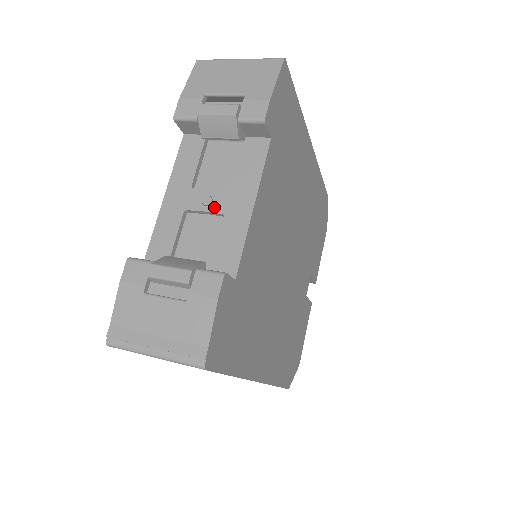
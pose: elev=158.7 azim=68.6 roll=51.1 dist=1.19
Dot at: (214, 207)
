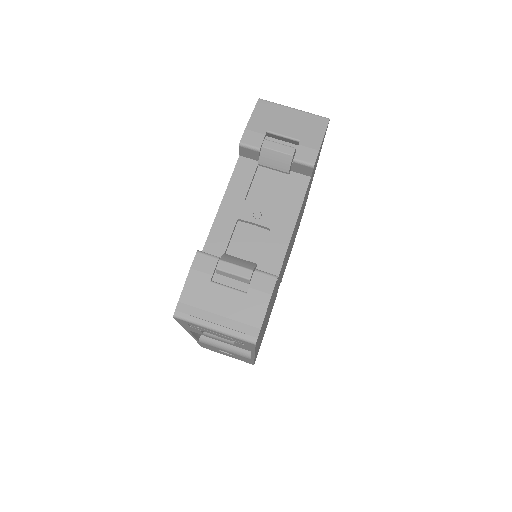
Dot at: (263, 221)
